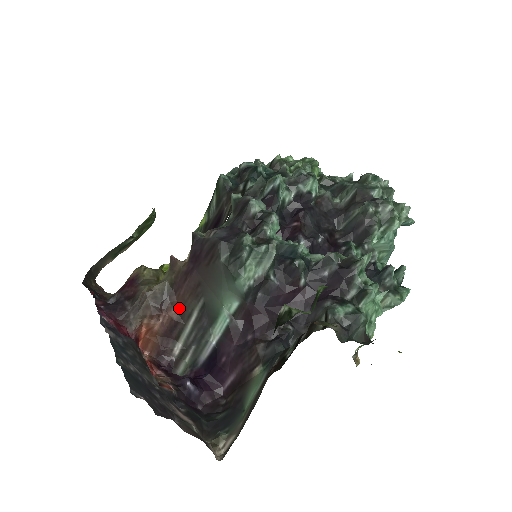
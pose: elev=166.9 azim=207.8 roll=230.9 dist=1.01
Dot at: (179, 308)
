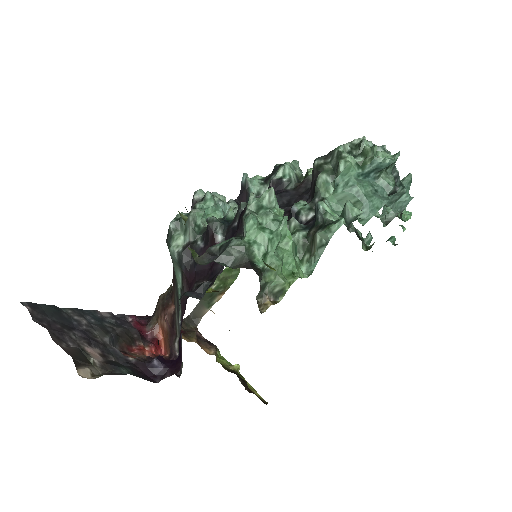
Dot at: (174, 303)
